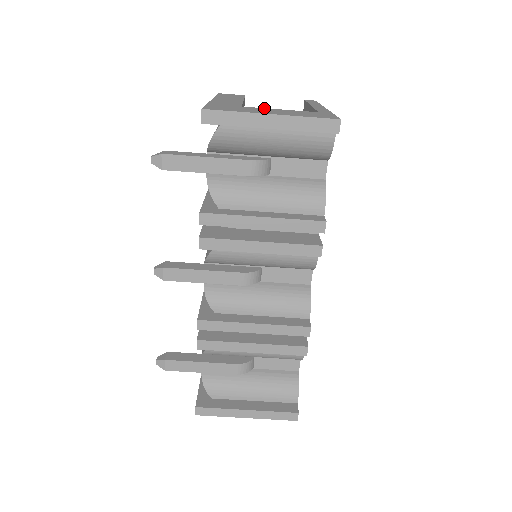
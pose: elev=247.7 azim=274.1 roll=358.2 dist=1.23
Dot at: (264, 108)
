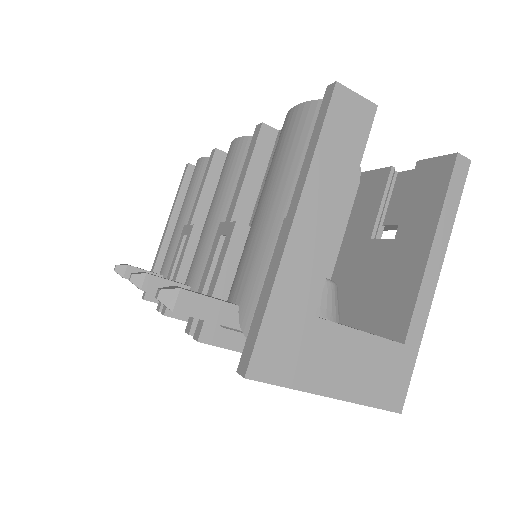
Dot at: (342, 329)
